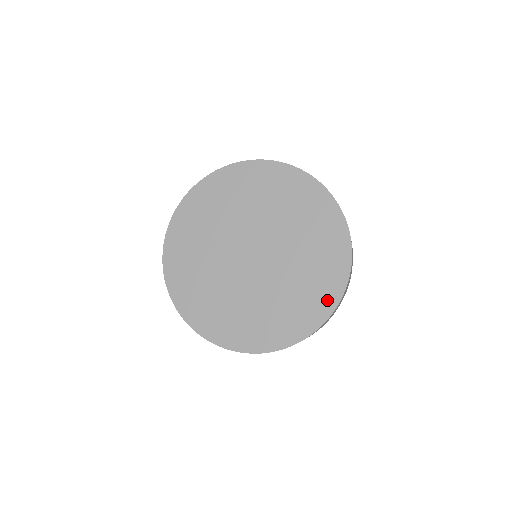
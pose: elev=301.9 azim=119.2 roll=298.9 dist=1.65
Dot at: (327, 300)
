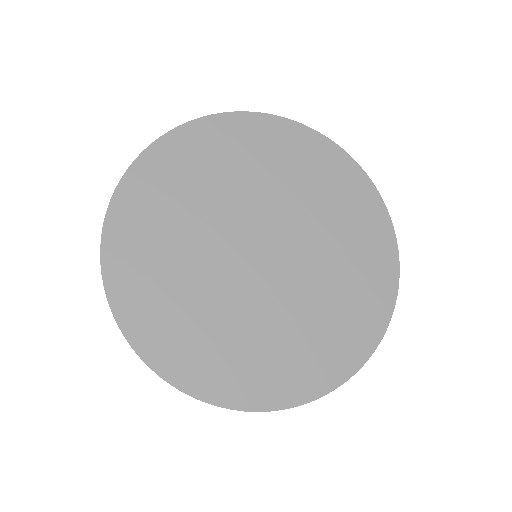
Dot at: (385, 265)
